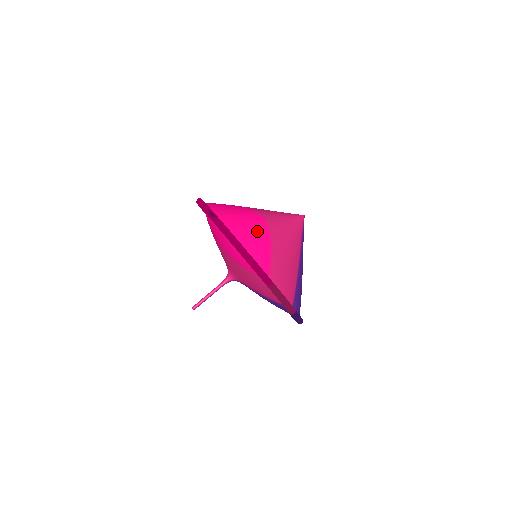
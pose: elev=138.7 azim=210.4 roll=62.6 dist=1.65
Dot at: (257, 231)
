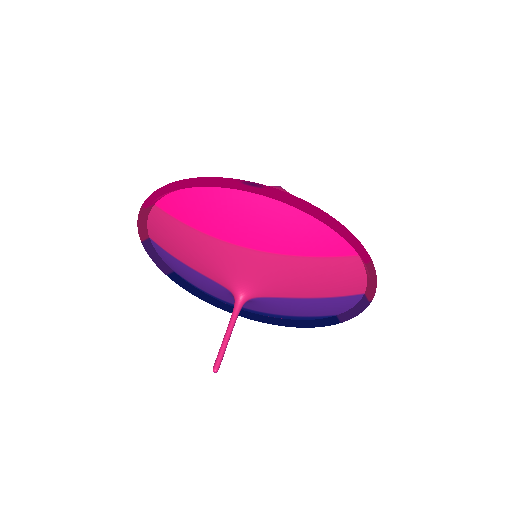
Dot at: occluded
